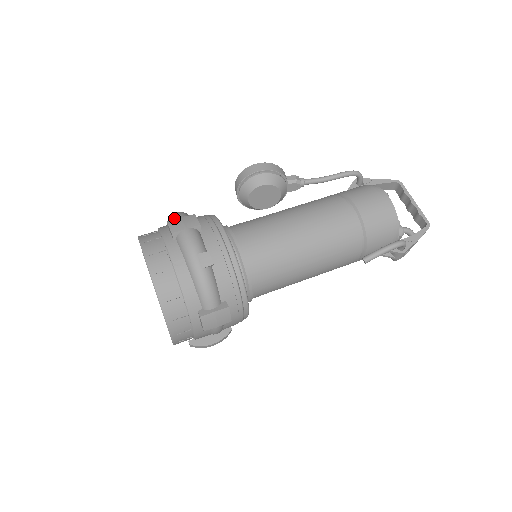
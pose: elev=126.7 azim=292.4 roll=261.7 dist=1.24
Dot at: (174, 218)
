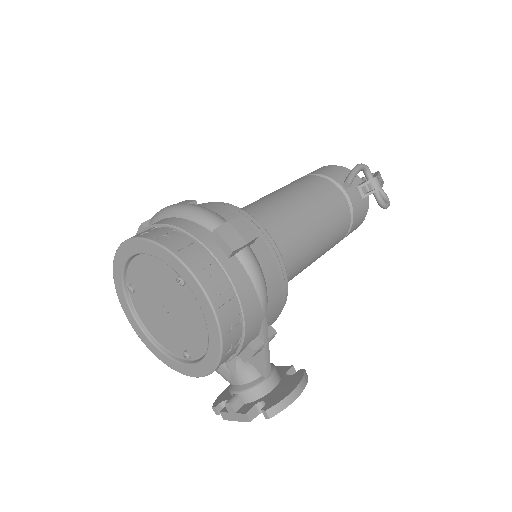
Dot at: occluded
